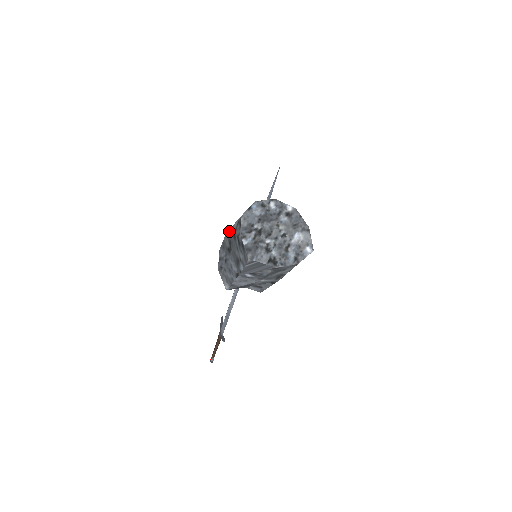
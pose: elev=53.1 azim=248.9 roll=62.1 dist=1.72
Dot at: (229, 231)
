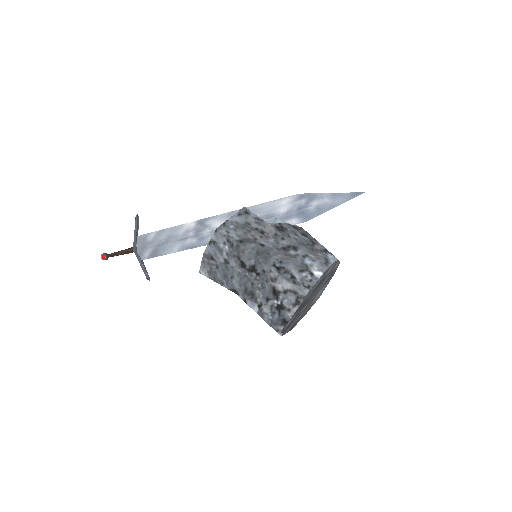
Dot at: (267, 269)
